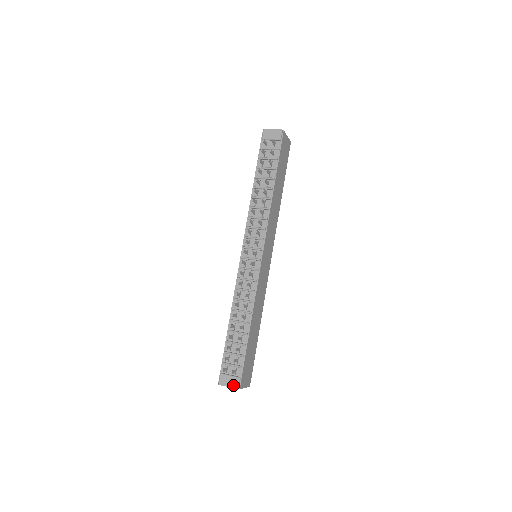
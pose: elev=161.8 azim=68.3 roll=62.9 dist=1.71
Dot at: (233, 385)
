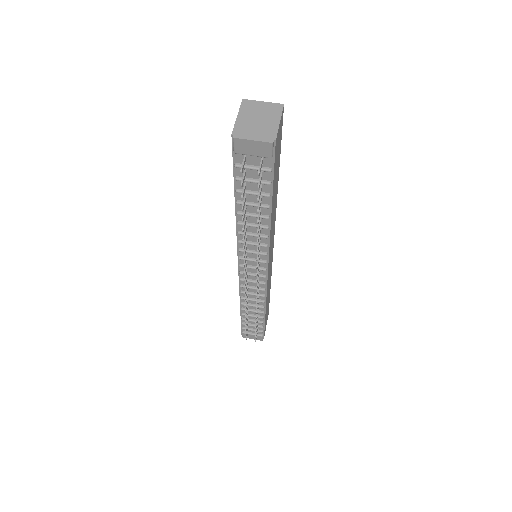
Dot at: (257, 339)
